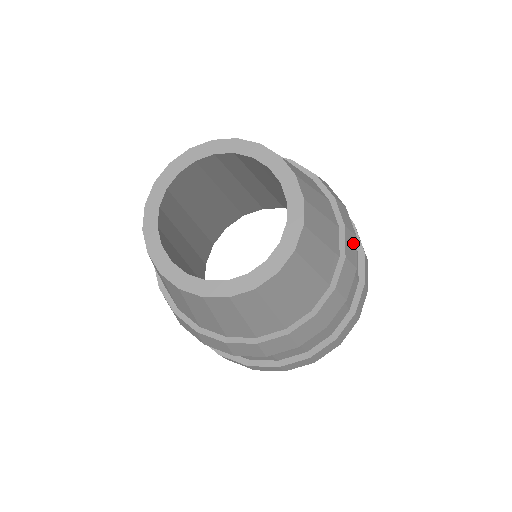
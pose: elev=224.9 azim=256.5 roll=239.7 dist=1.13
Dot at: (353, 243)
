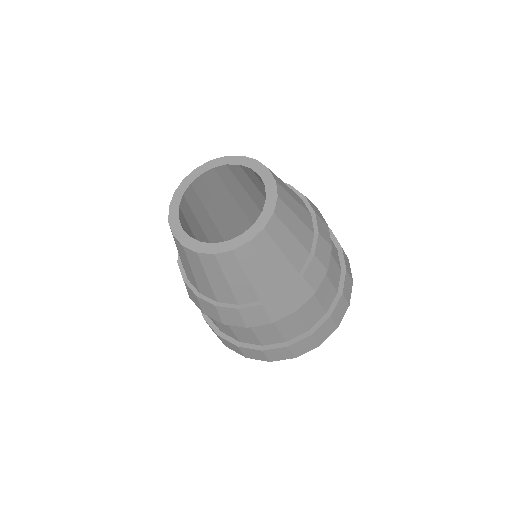
Dot at: (325, 228)
